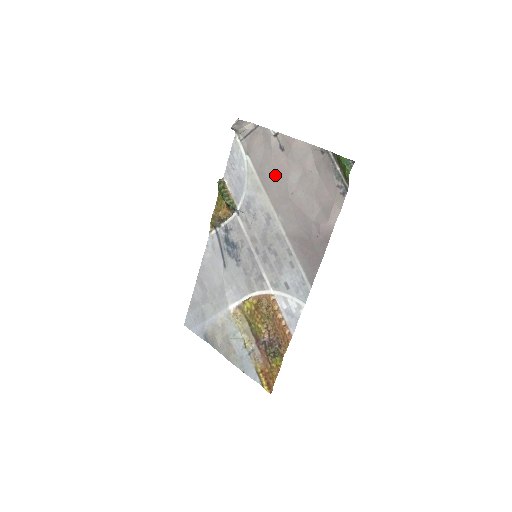
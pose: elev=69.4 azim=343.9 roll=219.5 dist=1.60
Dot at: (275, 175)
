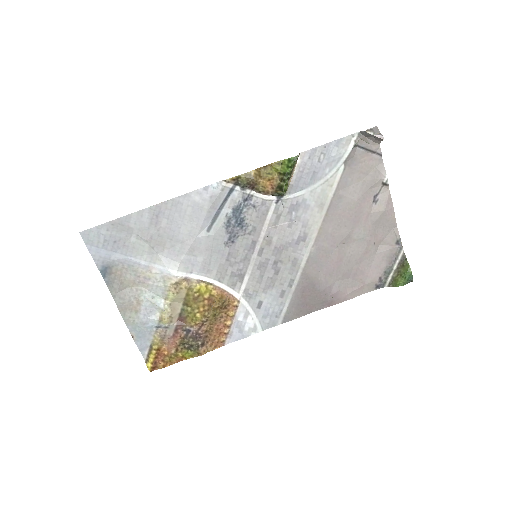
Dot at: (348, 214)
